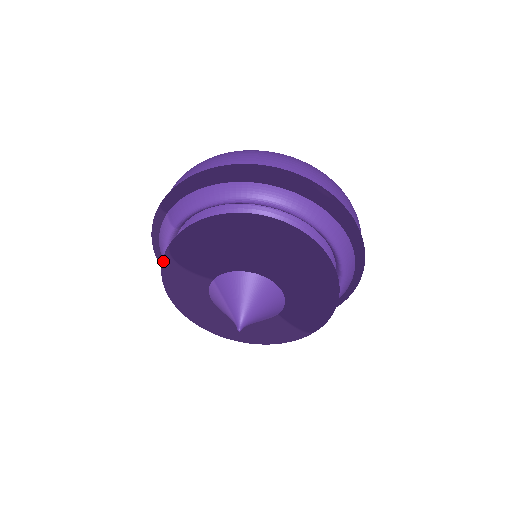
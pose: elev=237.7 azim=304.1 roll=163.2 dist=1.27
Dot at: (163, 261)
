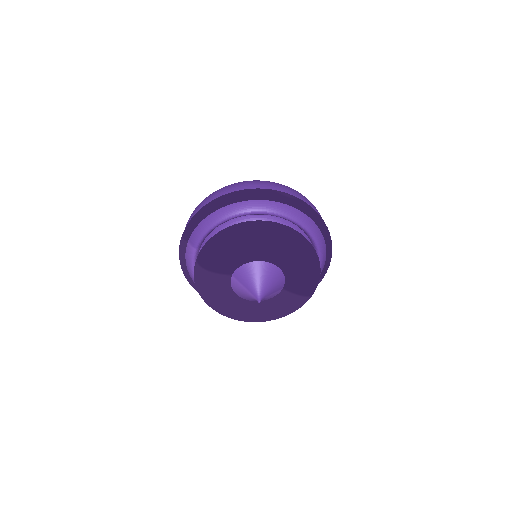
Dot at: (195, 273)
